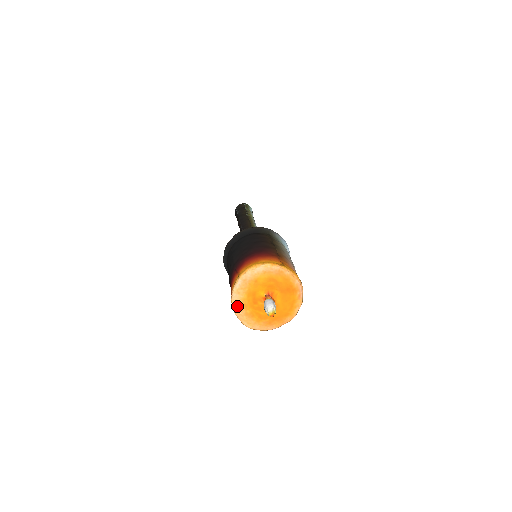
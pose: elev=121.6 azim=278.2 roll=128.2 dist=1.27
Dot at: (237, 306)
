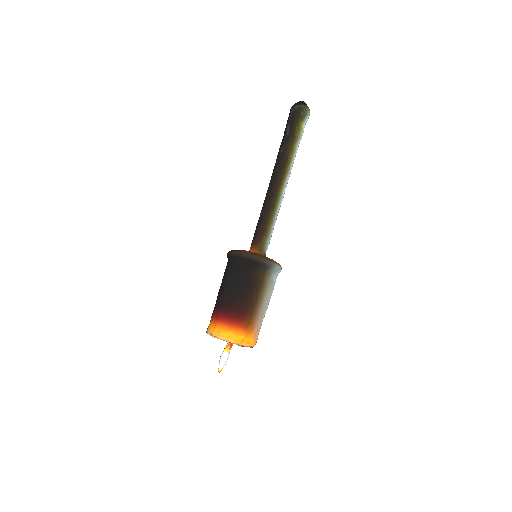
Dot at: occluded
